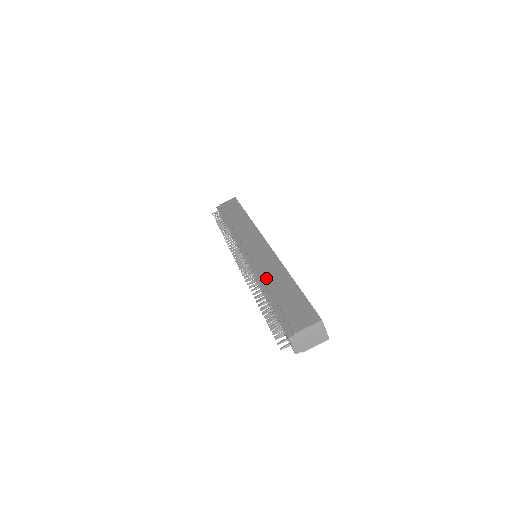
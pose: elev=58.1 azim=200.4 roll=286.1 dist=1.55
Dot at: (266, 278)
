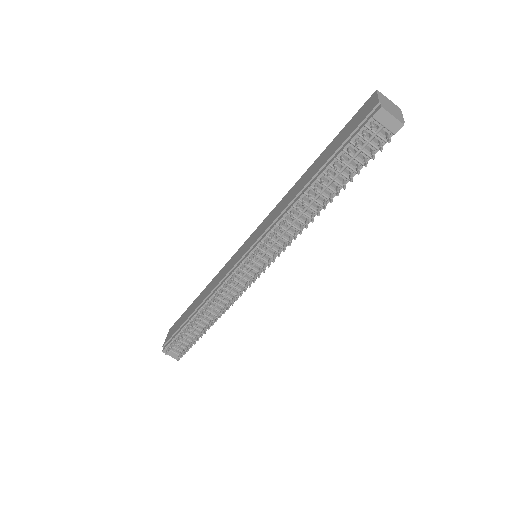
Dot at: (292, 197)
